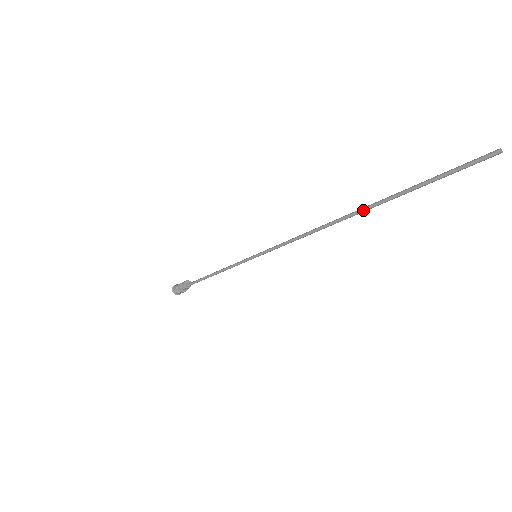
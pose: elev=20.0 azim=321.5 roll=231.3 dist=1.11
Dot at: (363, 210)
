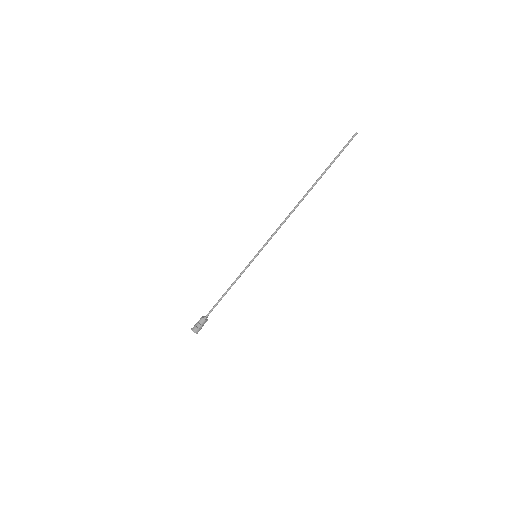
Dot at: (311, 188)
